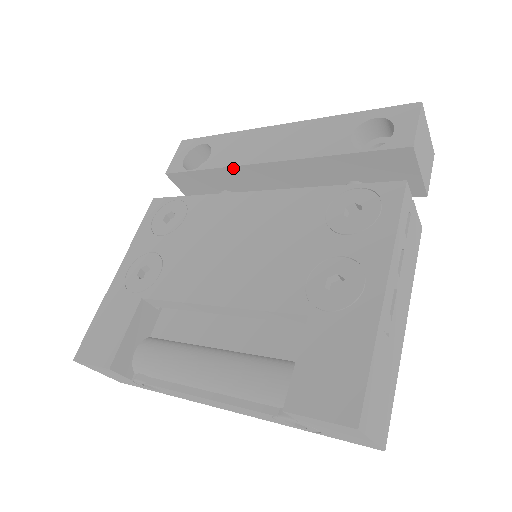
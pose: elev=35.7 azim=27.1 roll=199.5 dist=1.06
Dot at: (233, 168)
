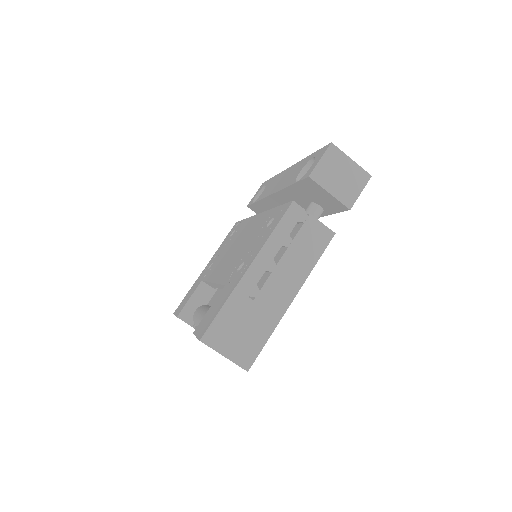
Dot at: (264, 200)
